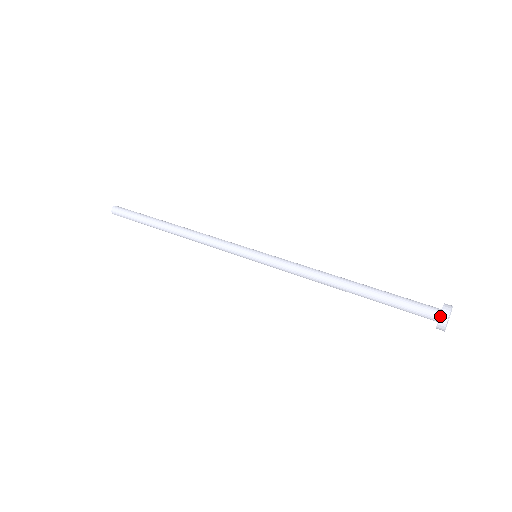
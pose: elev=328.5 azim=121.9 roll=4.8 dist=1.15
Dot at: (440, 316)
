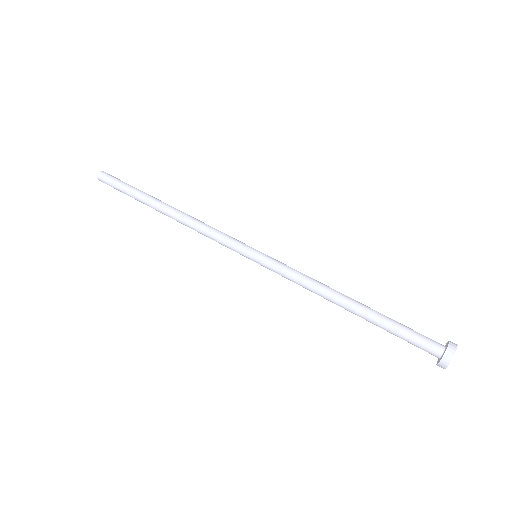
Dot at: (448, 348)
